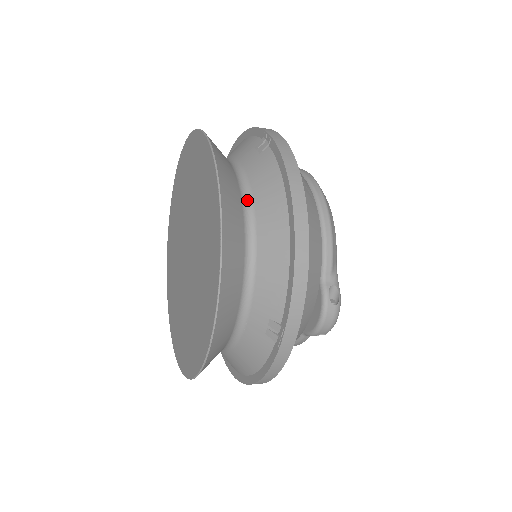
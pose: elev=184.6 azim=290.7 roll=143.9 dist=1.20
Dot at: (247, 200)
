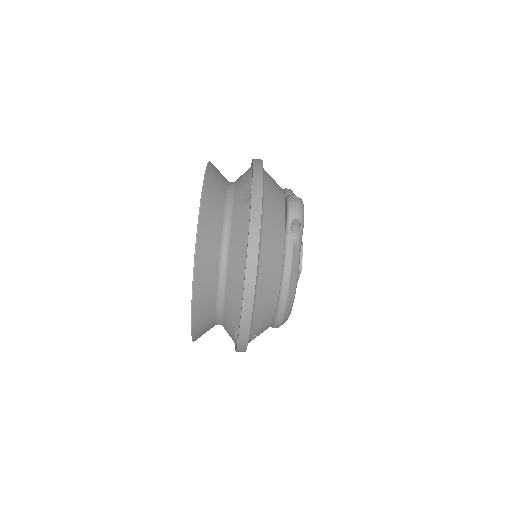
Dot at: occluded
